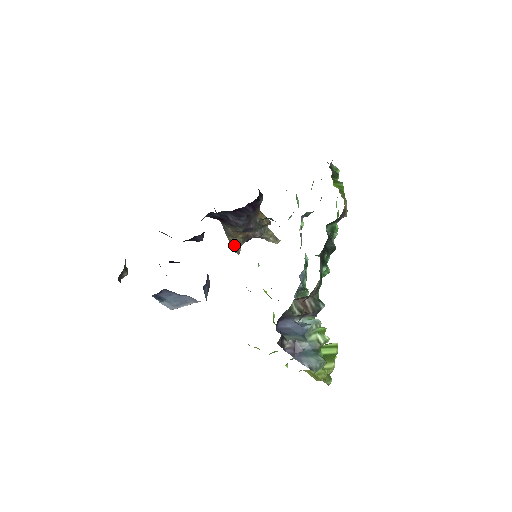
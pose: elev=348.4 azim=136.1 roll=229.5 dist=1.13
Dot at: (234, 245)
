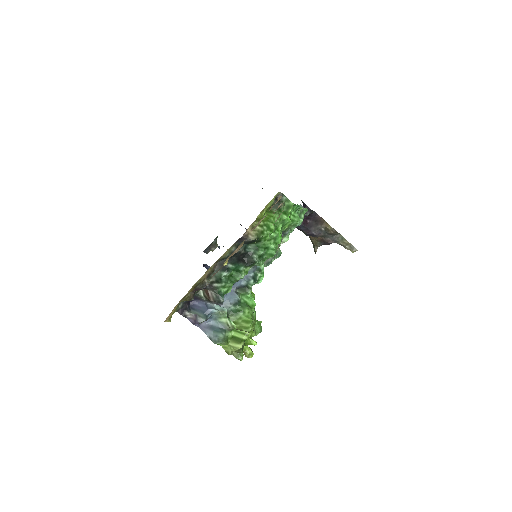
Dot at: (314, 245)
